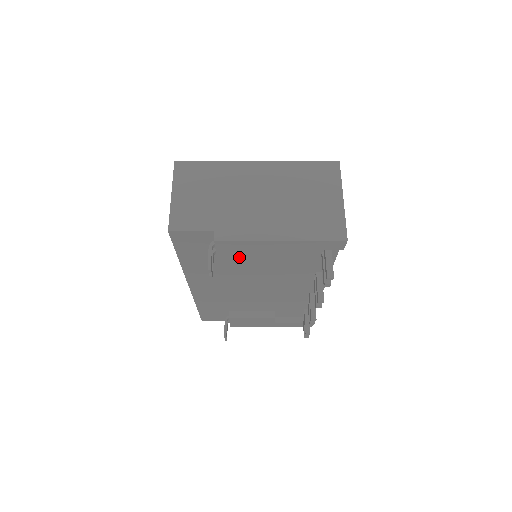
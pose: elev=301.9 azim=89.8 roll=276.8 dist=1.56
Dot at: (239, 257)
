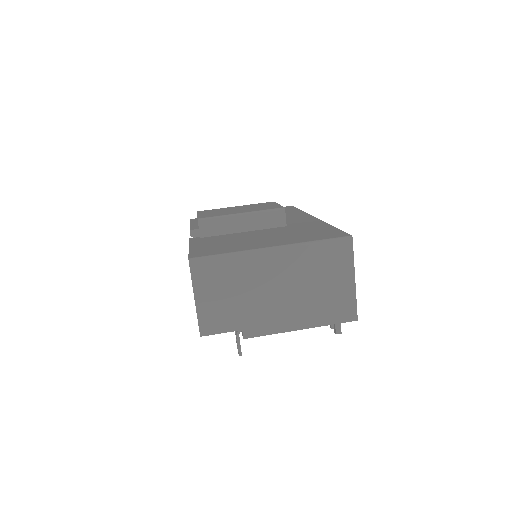
Dot at: occluded
